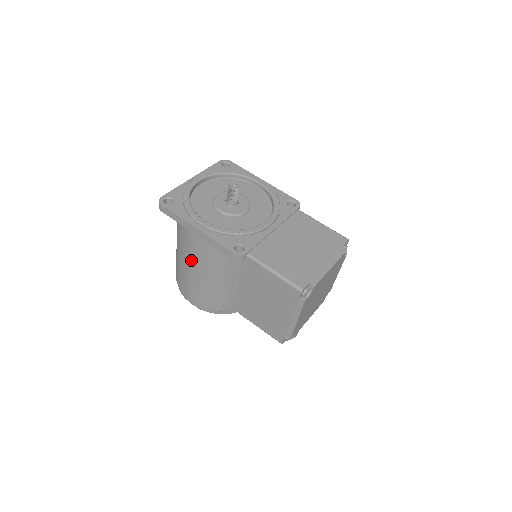
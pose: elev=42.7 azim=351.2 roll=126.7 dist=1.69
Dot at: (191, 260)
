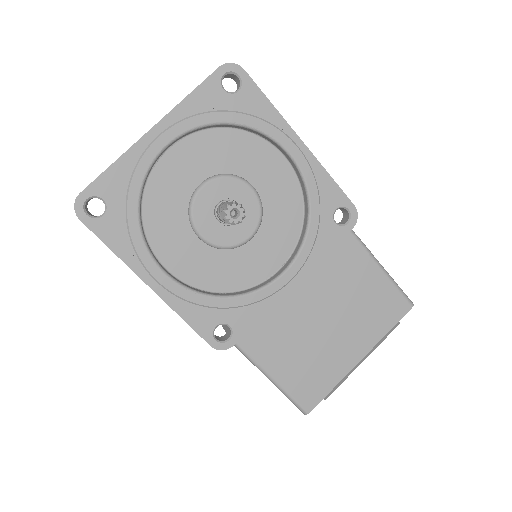
Dot at: occluded
